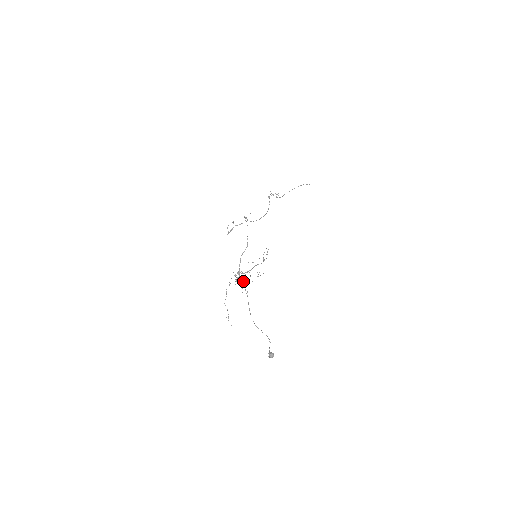
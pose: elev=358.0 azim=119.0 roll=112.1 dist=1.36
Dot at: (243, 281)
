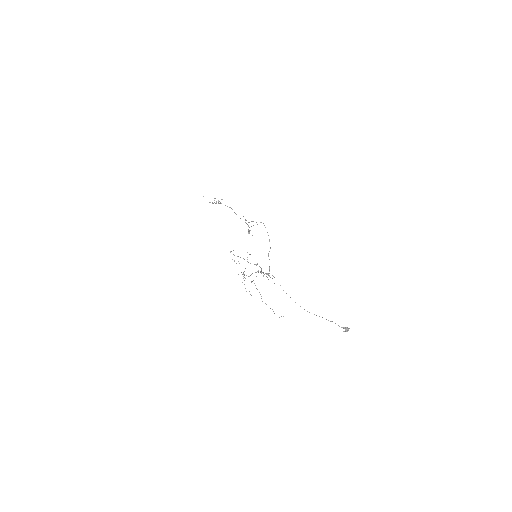
Dot at: occluded
